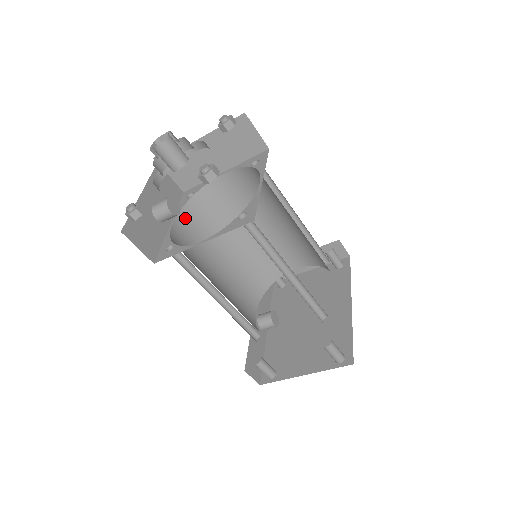
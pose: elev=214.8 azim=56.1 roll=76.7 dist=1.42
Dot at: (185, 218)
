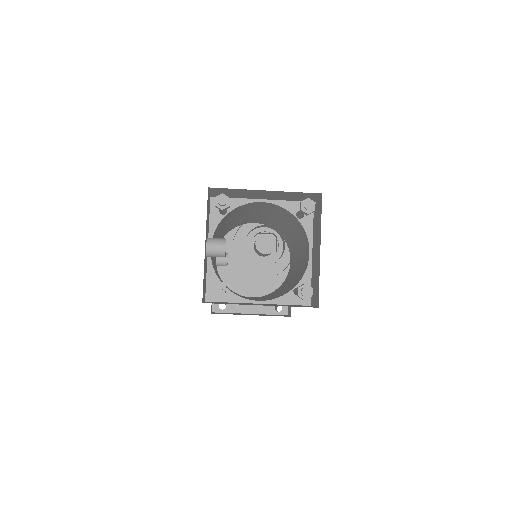
Dot at: occluded
